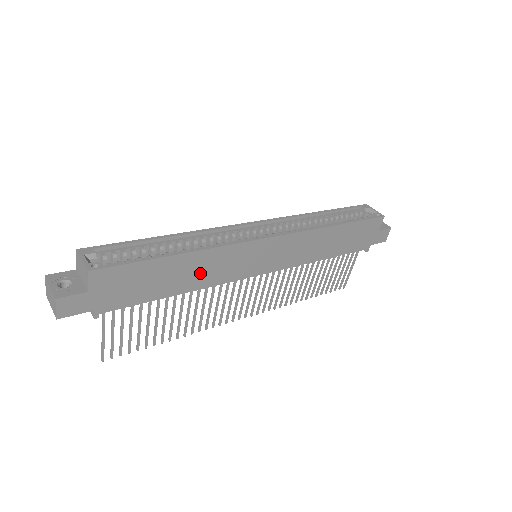
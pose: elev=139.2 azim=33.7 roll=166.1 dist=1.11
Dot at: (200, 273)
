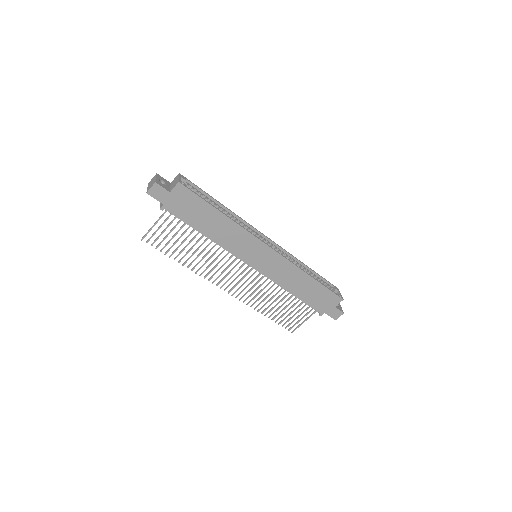
Dot at: (223, 233)
